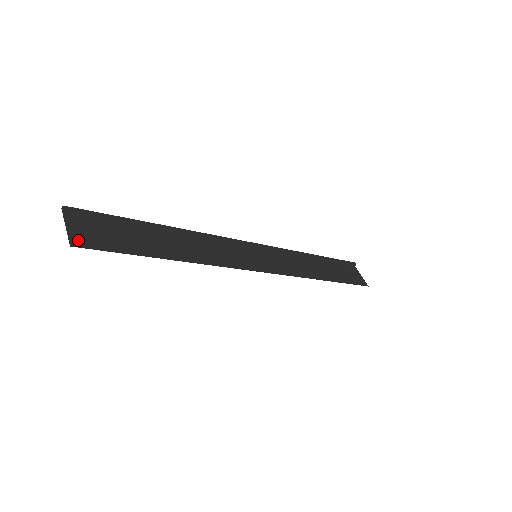
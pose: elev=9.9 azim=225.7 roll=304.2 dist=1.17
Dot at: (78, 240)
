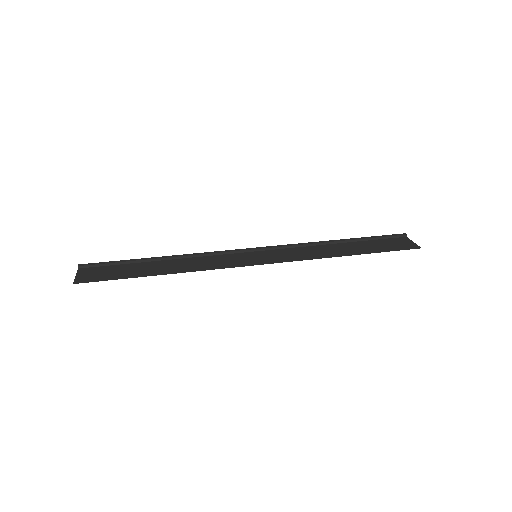
Dot at: (81, 280)
